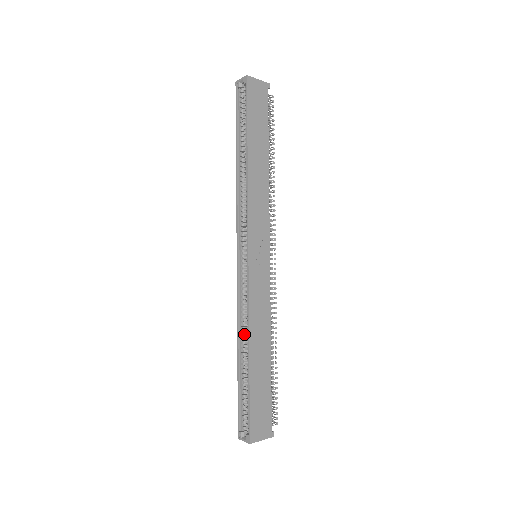
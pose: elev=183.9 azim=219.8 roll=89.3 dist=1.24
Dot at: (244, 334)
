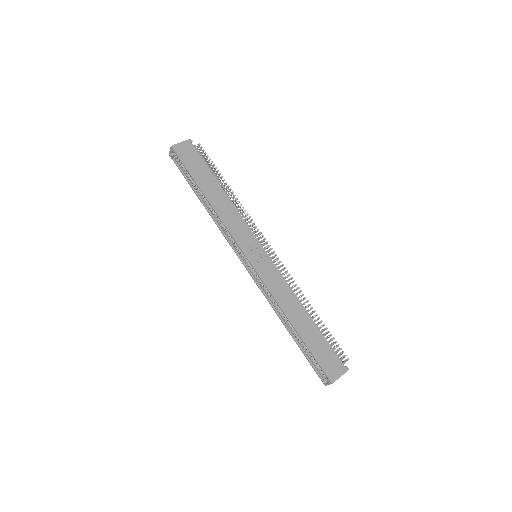
Dot at: (281, 313)
